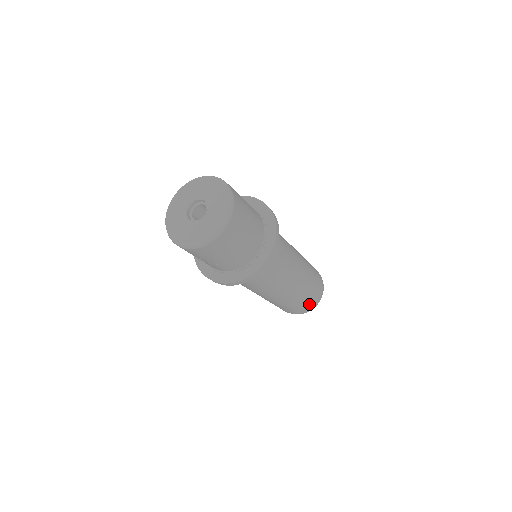
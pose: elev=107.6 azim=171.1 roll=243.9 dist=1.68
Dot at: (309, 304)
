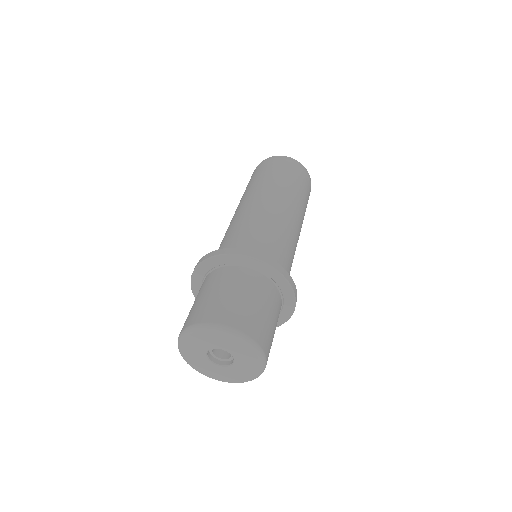
Dot at: occluded
